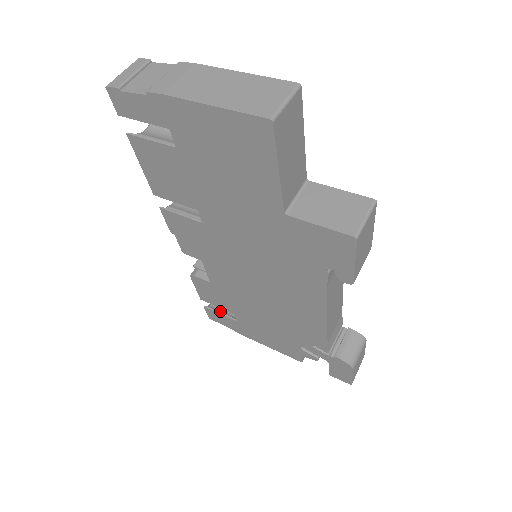
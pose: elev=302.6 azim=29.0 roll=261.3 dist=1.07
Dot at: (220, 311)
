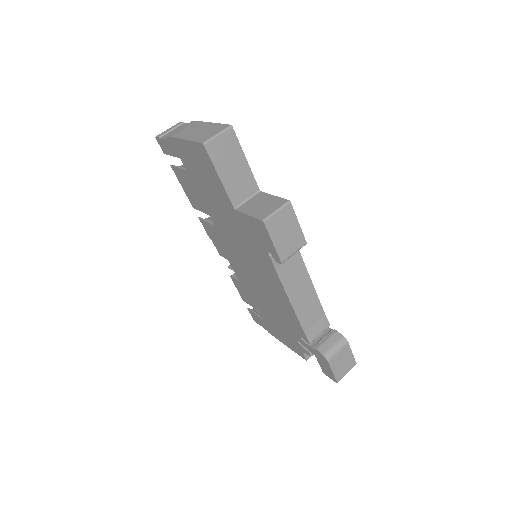
Dot at: (258, 313)
